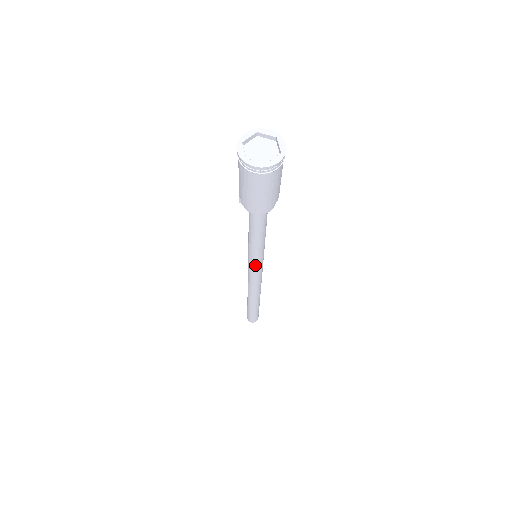
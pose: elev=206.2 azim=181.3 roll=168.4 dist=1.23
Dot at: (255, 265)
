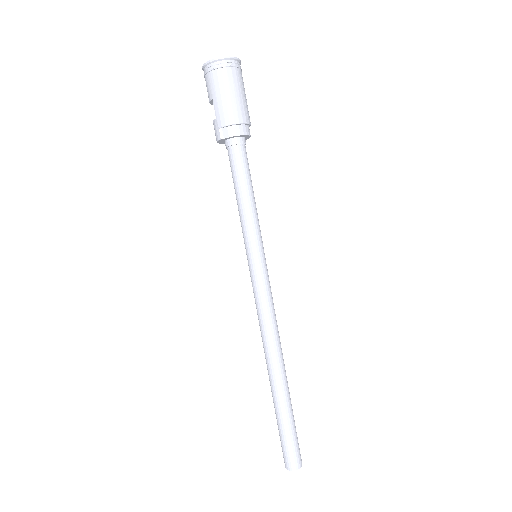
Dot at: (261, 262)
